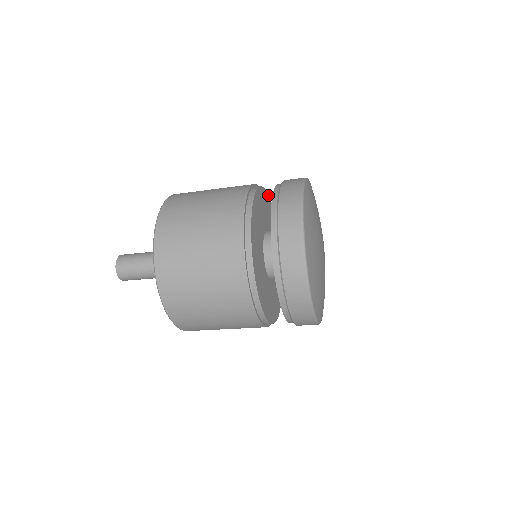
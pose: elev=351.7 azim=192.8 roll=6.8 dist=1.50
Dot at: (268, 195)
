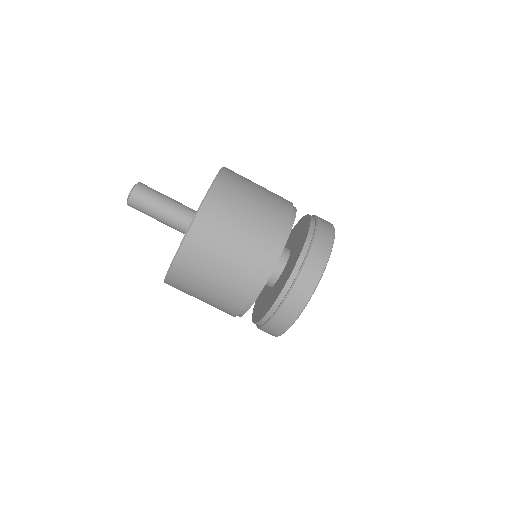
Dot at: occluded
